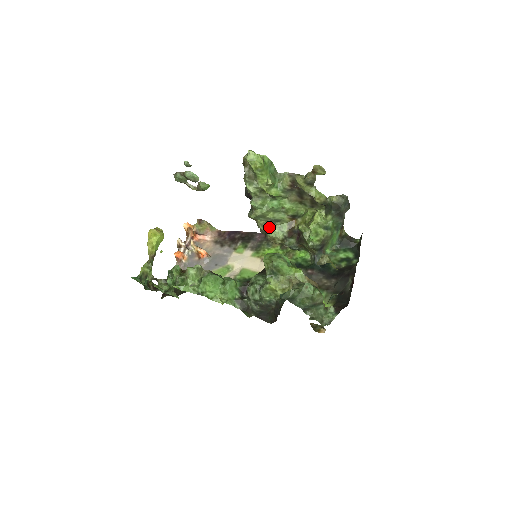
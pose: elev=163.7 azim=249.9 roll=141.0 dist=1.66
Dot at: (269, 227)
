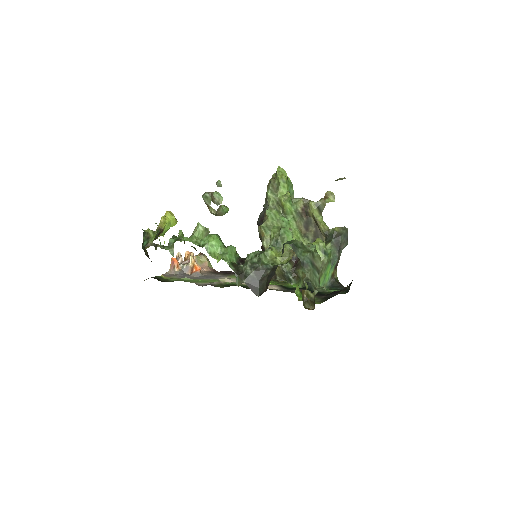
Dot at: occluded
